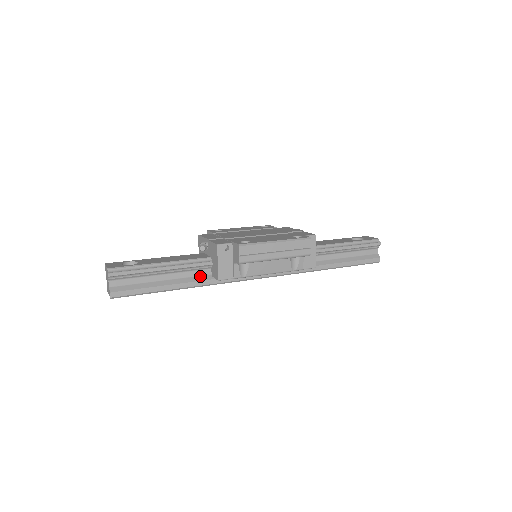
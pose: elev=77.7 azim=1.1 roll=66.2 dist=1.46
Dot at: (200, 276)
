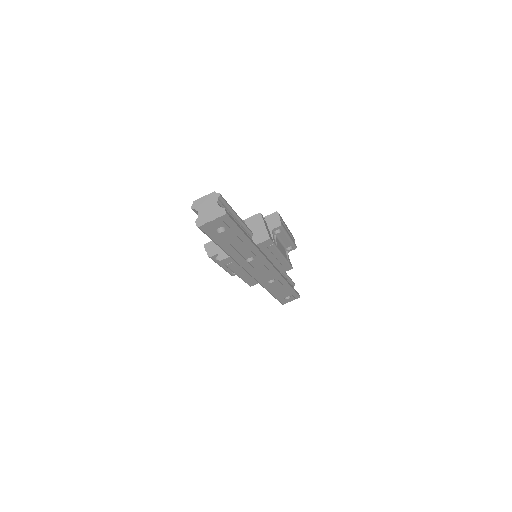
Dot at: occluded
